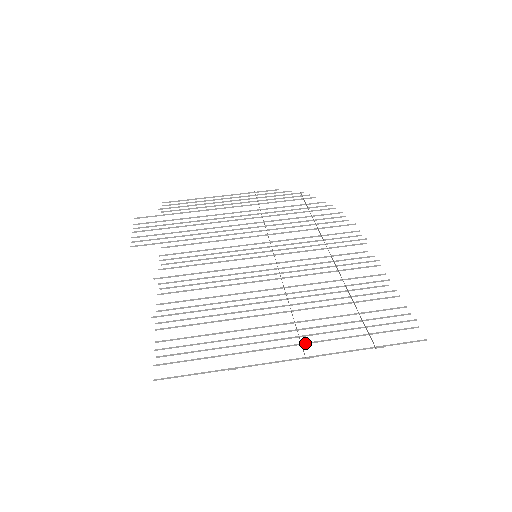
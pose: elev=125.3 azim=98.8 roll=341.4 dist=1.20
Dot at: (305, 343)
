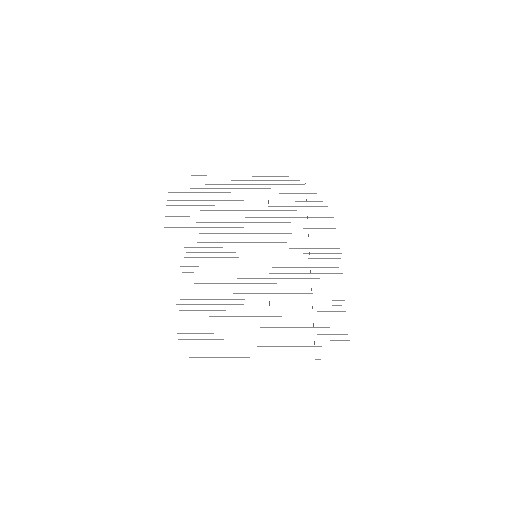
Dot at: (273, 346)
